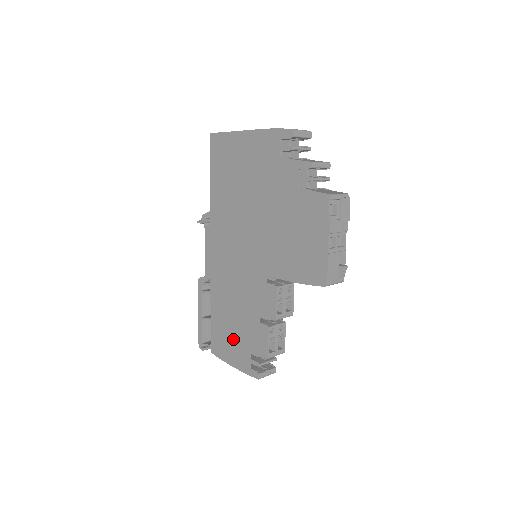
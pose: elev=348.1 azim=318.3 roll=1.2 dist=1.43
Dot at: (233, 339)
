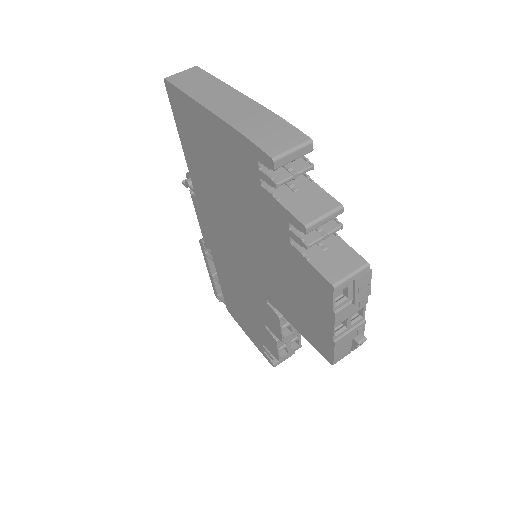
Dot at: (244, 319)
